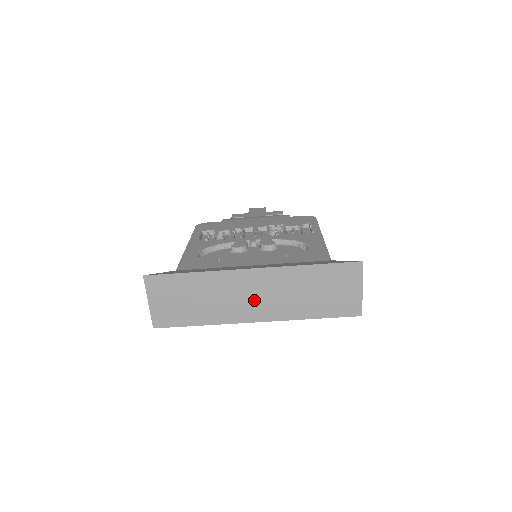
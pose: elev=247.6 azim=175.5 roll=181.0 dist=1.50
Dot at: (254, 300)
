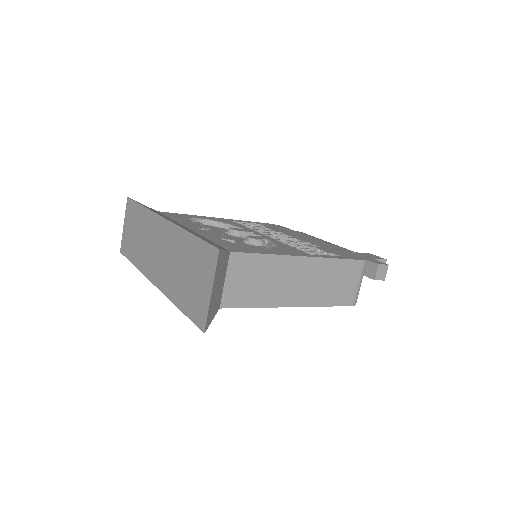
Dot at: (157, 256)
